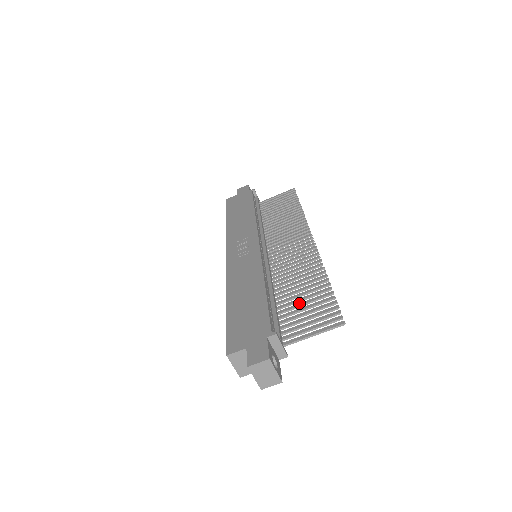
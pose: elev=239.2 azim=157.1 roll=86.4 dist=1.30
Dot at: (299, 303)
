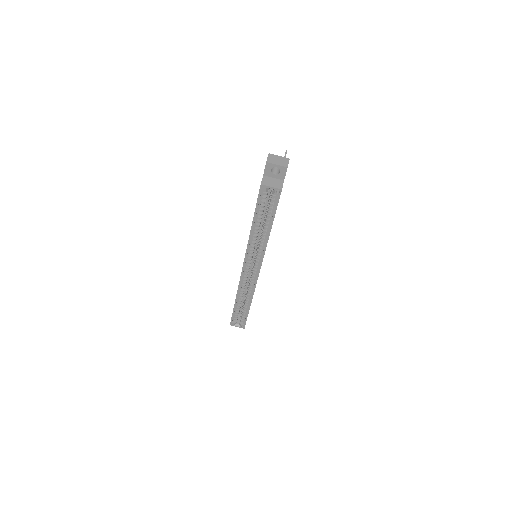
Dot at: occluded
